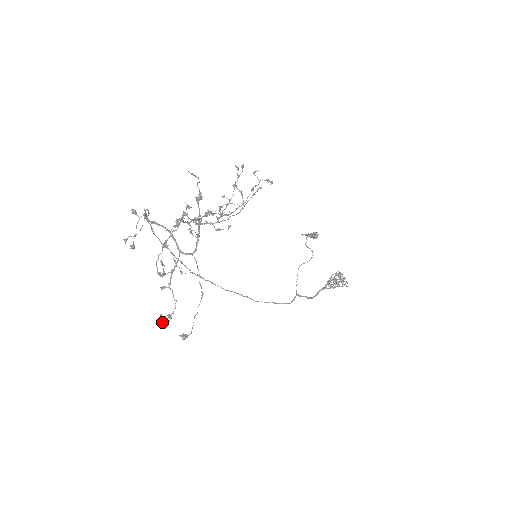
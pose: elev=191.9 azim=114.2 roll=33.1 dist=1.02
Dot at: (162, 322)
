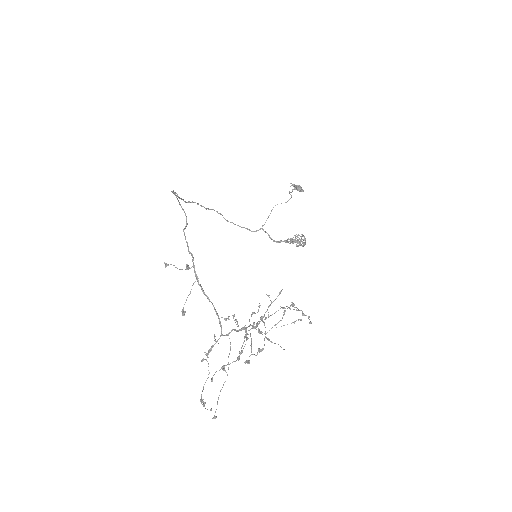
Dot at: (202, 402)
